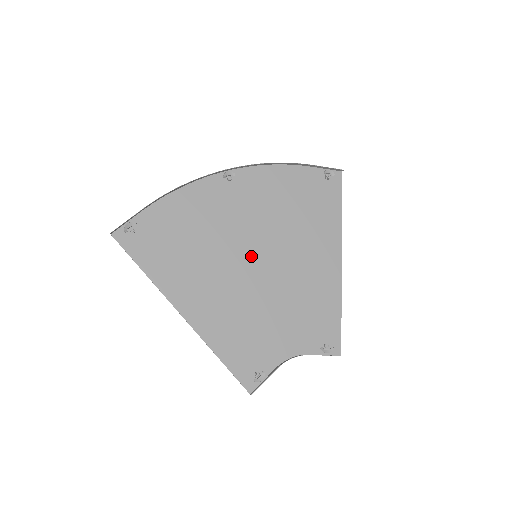
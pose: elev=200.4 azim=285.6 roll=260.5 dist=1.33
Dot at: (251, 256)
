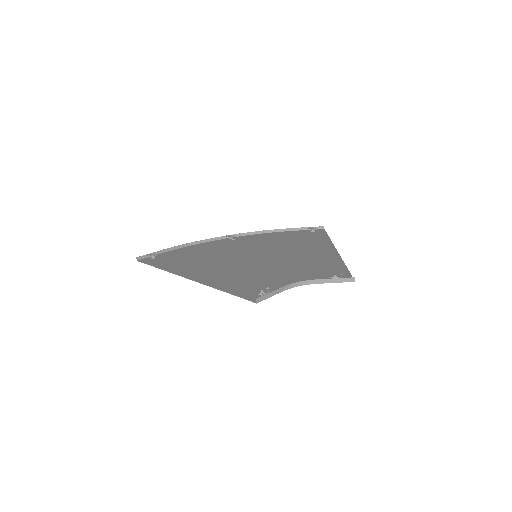
Dot at: (252, 256)
